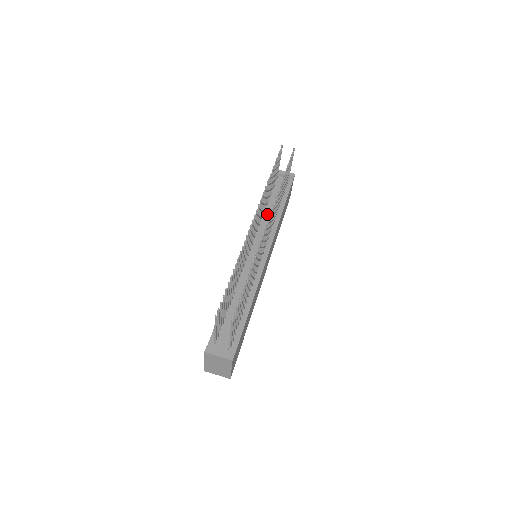
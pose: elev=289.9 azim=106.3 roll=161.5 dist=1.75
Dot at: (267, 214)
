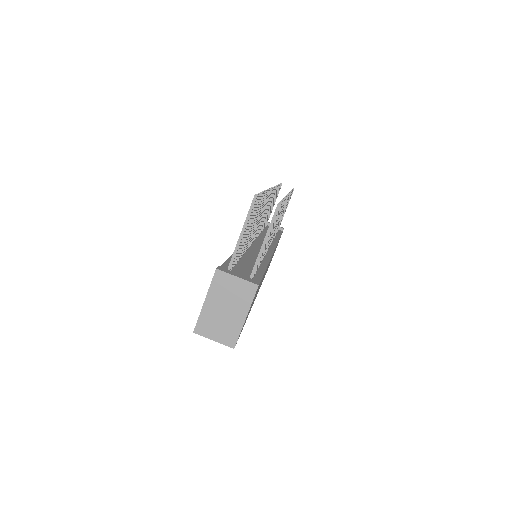
Dot at: (264, 234)
